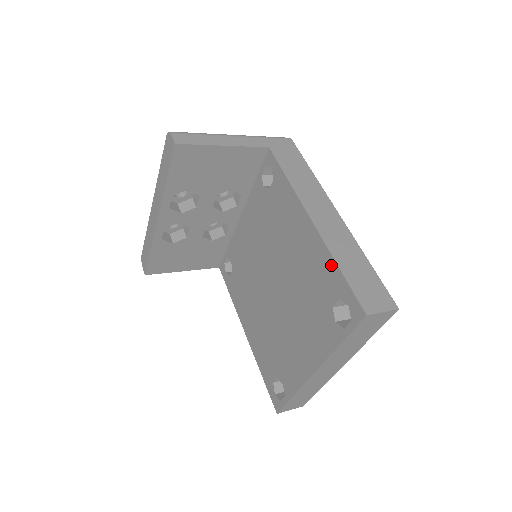
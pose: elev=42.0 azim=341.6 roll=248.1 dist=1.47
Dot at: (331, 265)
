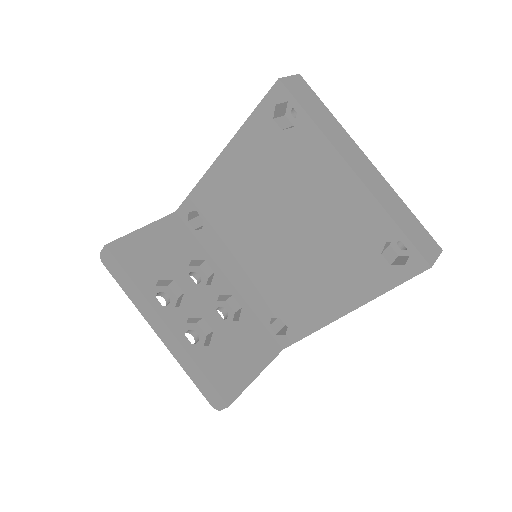
Dot at: (248, 129)
